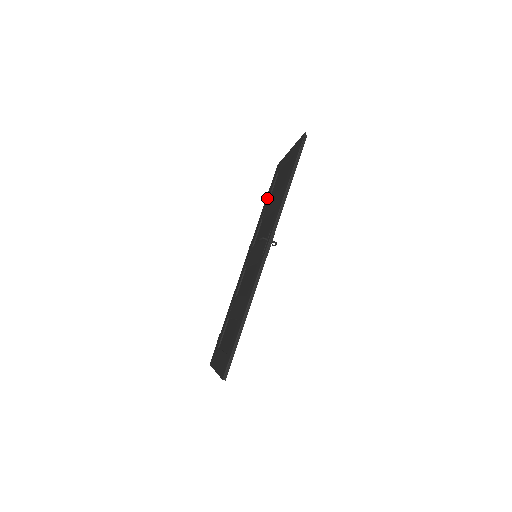
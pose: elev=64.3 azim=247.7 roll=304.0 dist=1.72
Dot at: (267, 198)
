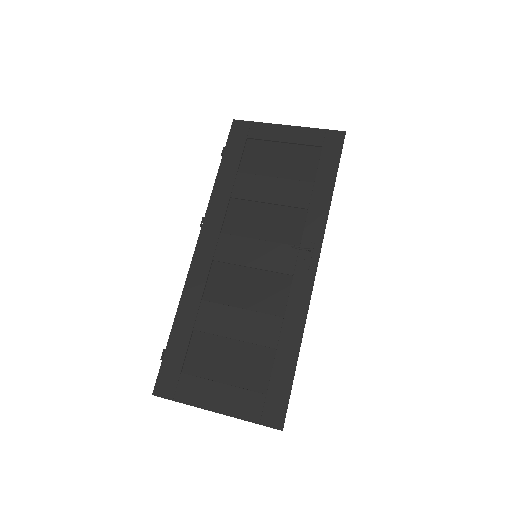
Dot at: (230, 166)
